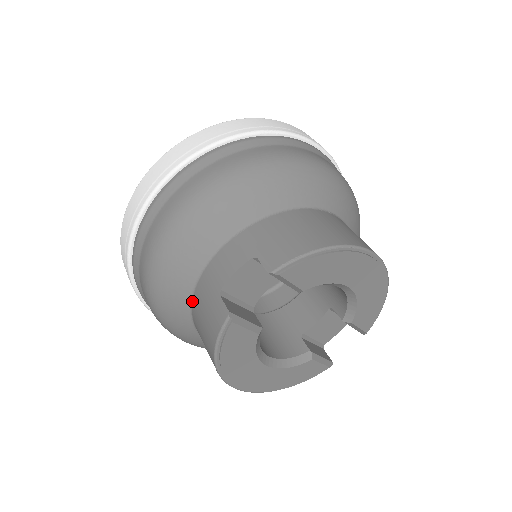
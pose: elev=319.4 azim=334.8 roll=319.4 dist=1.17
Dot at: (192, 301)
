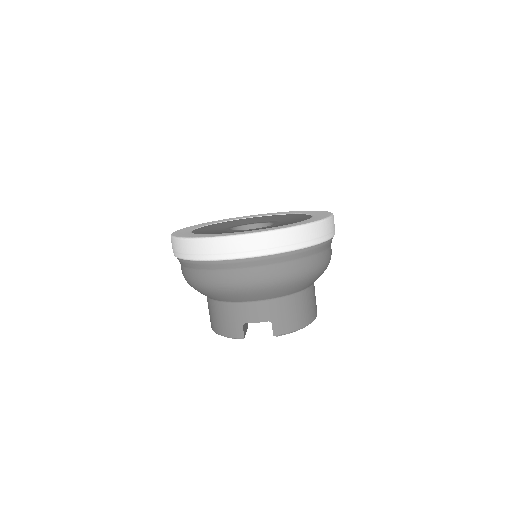
Dot at: (220, 302)
